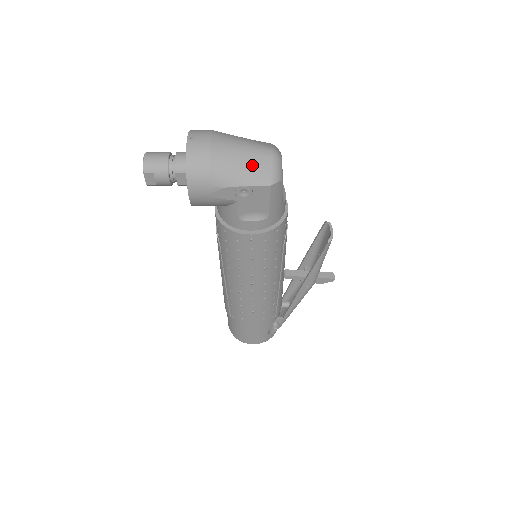
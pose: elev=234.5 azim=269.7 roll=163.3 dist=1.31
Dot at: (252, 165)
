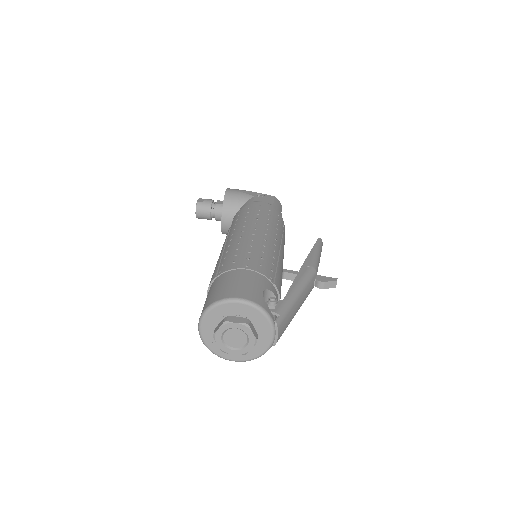
Dot at: occluded
